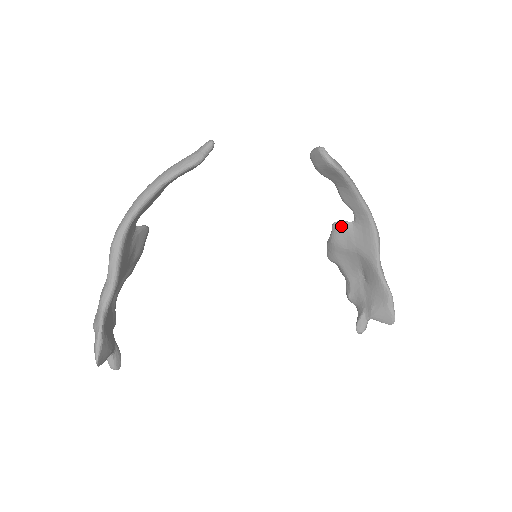
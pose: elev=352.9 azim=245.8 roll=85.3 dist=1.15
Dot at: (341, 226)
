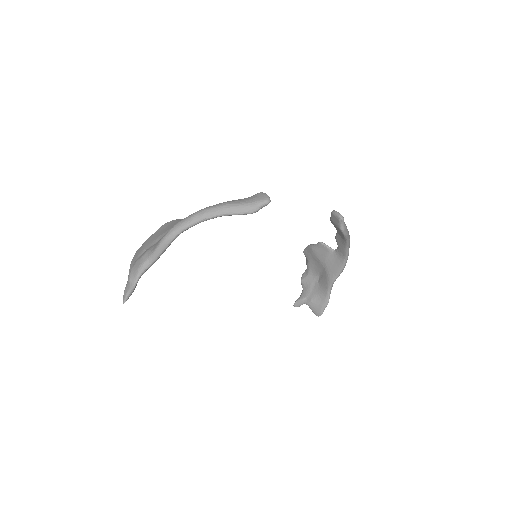
Dot at: (324, 248)
